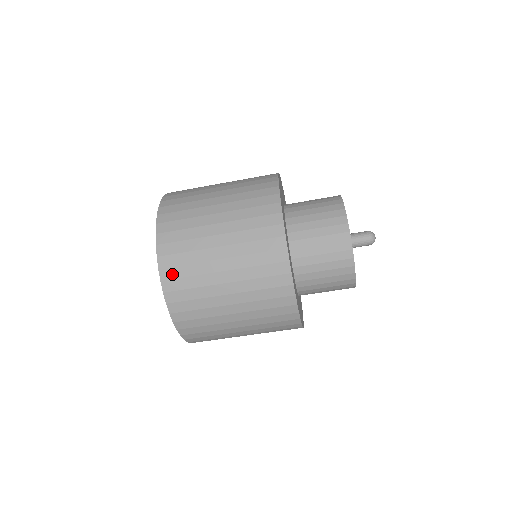
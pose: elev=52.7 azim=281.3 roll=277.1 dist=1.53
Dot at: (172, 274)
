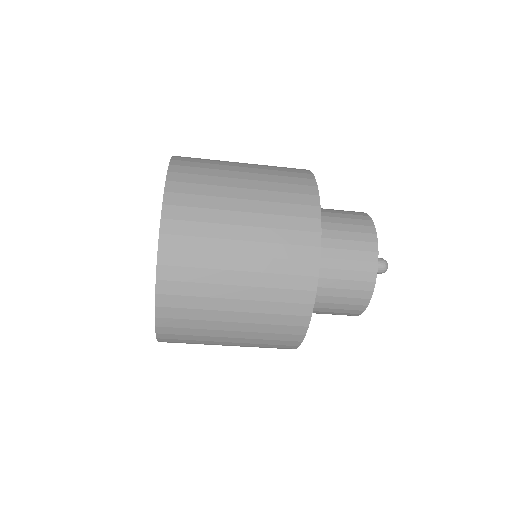
Dot at: (171, 337)
